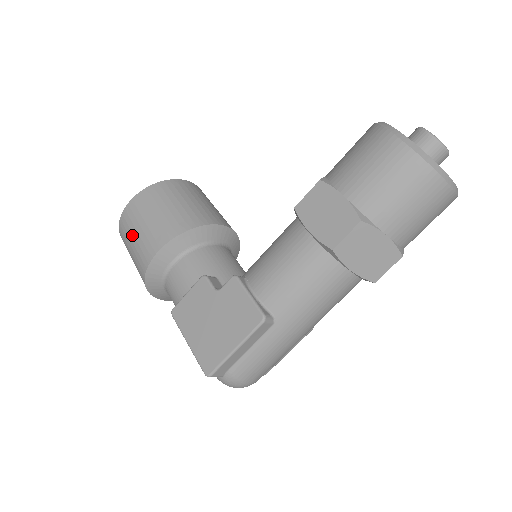
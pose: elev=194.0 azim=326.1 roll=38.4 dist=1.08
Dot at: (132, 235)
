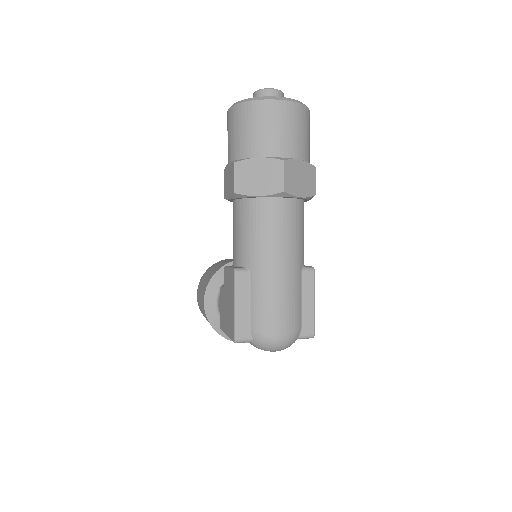
Dot at: (201, 309)
